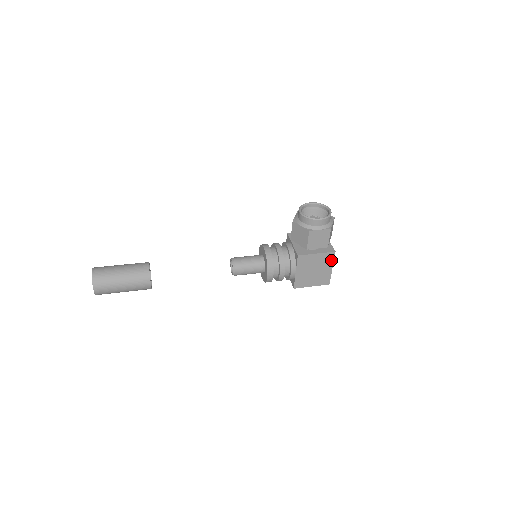
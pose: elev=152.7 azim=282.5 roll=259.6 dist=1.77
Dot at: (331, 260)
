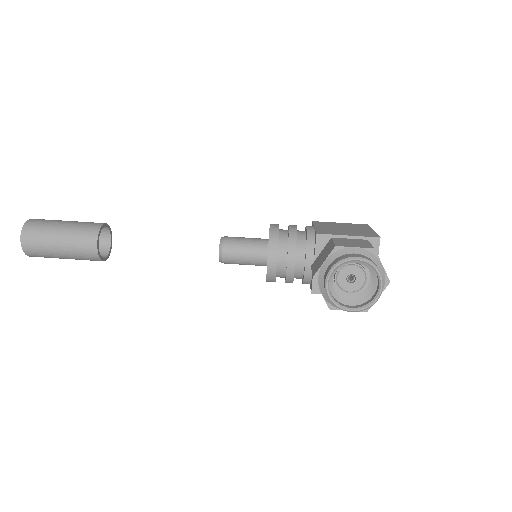
Dot at: occluded
